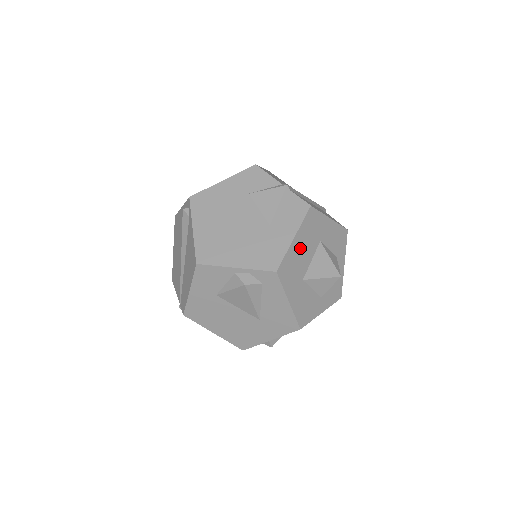
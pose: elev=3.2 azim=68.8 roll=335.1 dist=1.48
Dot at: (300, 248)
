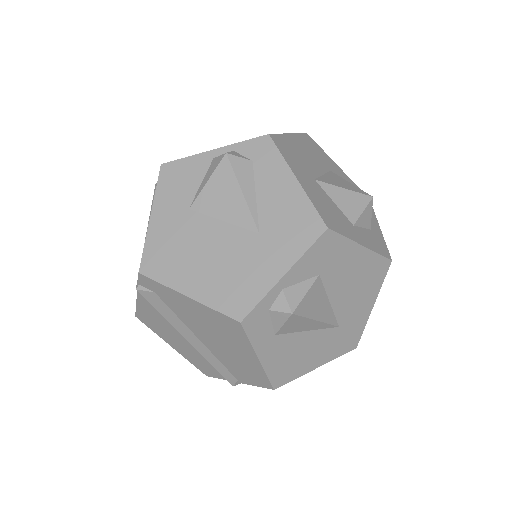
Dot at: (301, 149)
